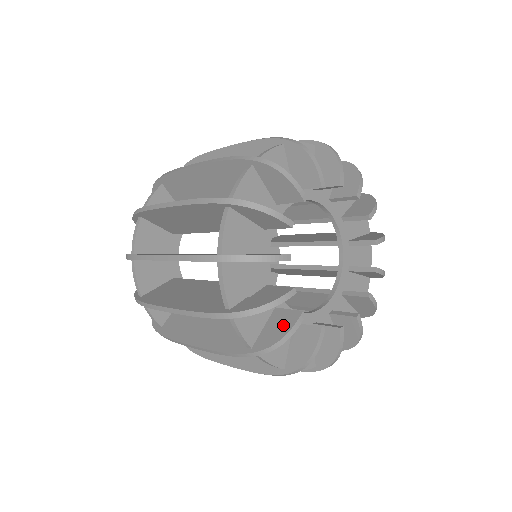
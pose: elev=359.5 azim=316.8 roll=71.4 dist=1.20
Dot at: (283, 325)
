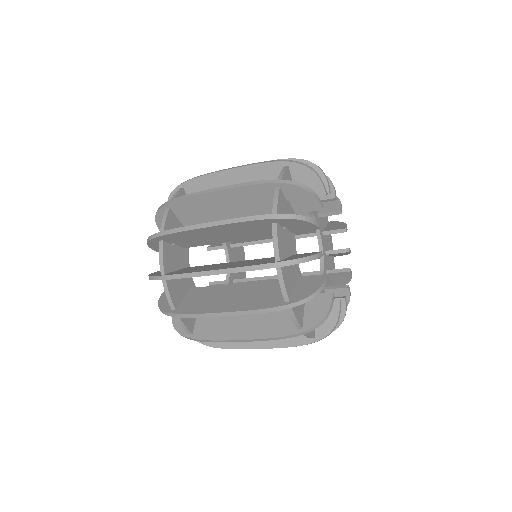
Dot at: occluded
